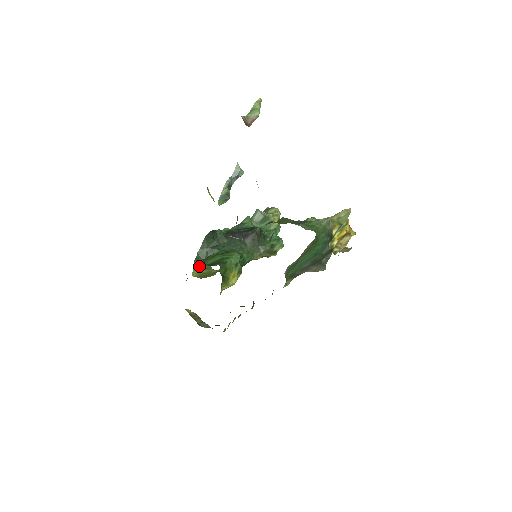
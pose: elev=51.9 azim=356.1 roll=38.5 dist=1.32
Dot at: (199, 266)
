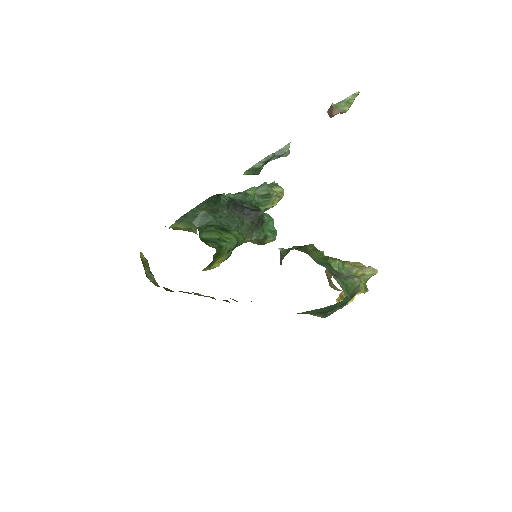
Dot at: (183, 222)
